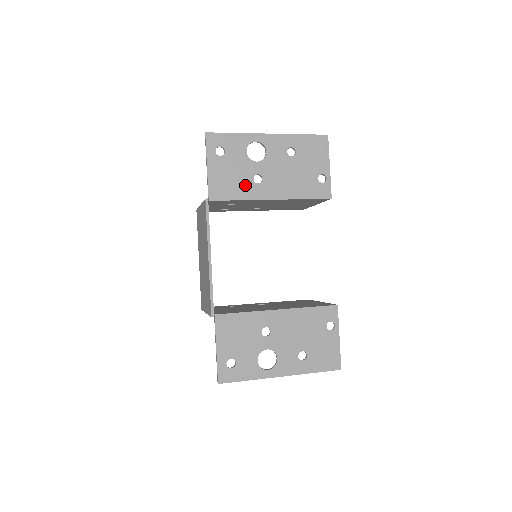
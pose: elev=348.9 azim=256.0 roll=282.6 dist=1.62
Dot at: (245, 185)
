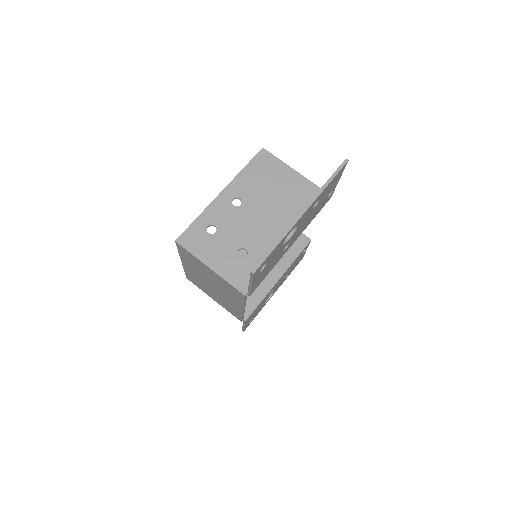
Dot at: (276, 261)
